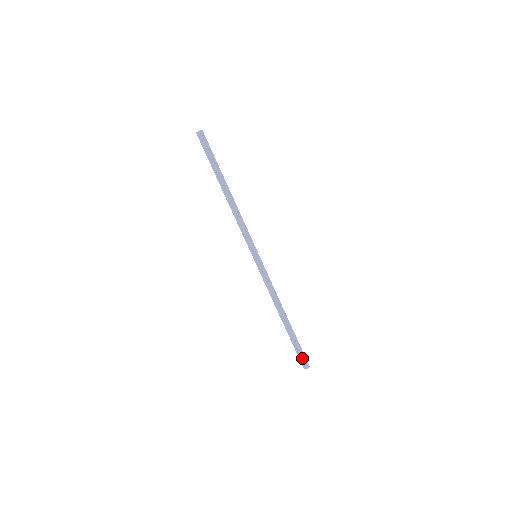
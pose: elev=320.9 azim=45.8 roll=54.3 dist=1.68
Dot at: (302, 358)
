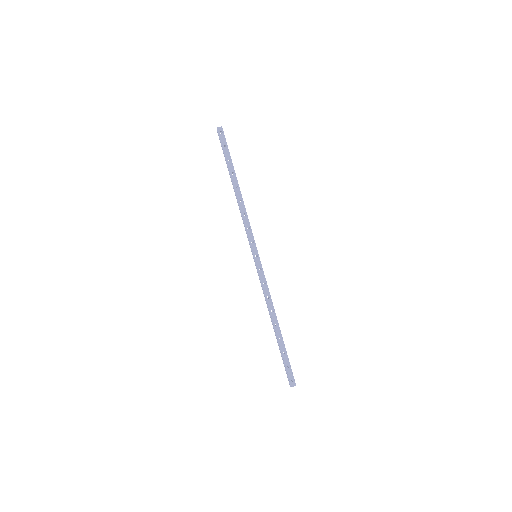
Dot at: (288, 374)
